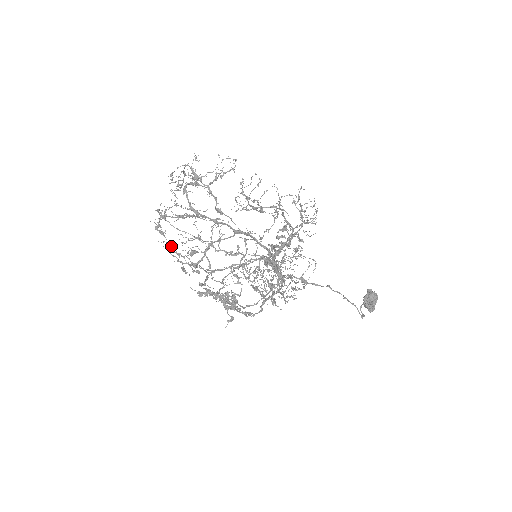
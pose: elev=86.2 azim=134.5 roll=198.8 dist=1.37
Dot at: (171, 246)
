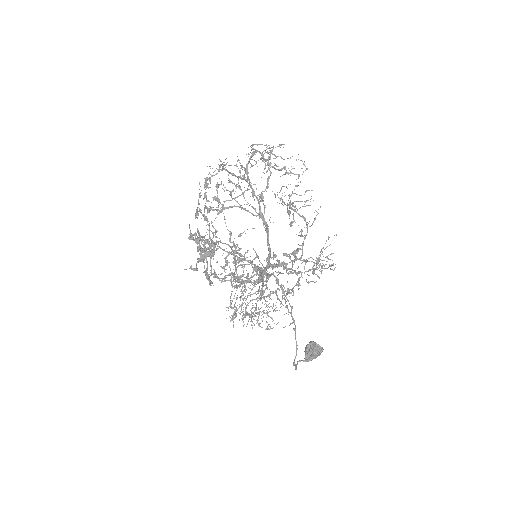
Dot at: (206, 185)
